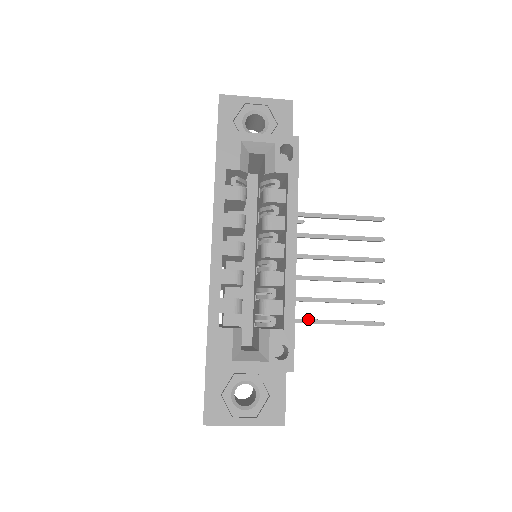
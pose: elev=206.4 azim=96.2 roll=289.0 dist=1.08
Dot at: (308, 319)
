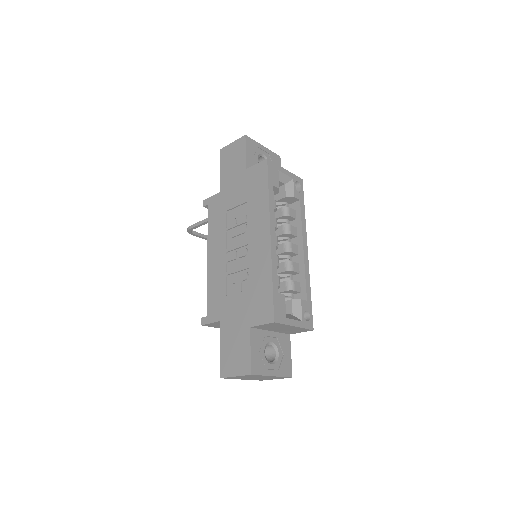
Dot at: occluded
